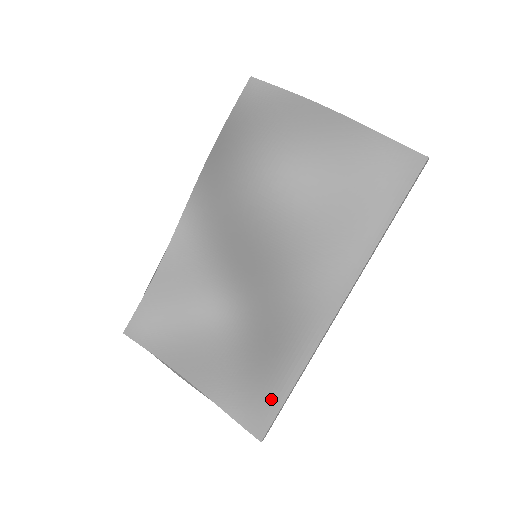
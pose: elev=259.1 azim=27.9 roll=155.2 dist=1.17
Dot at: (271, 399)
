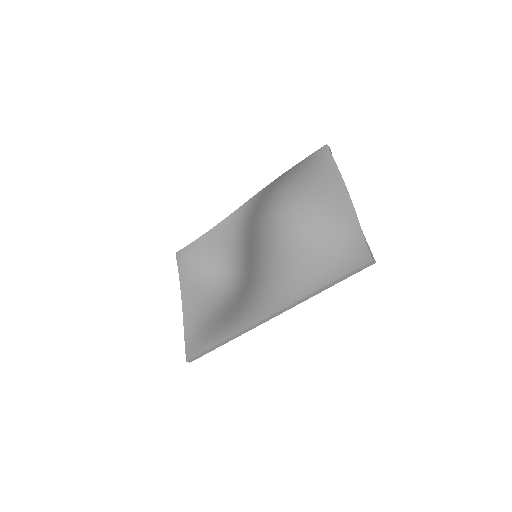
Dot at: (206, 342)
